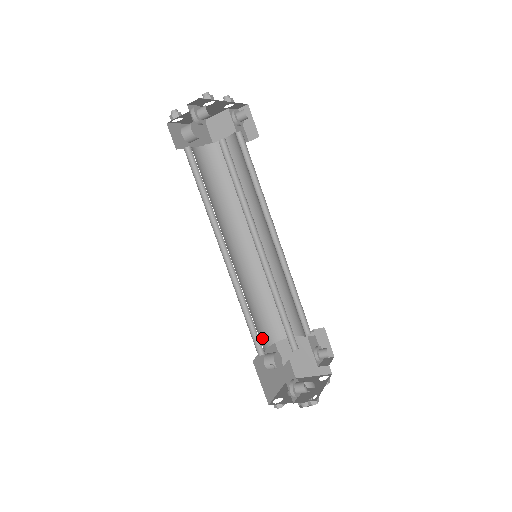
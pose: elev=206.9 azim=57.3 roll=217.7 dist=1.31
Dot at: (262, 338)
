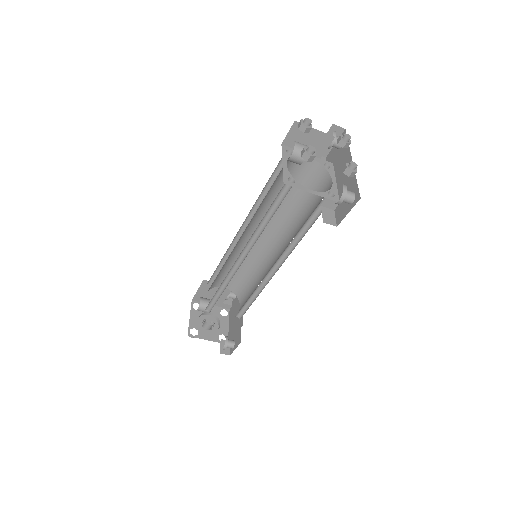
Dot at: occluded
